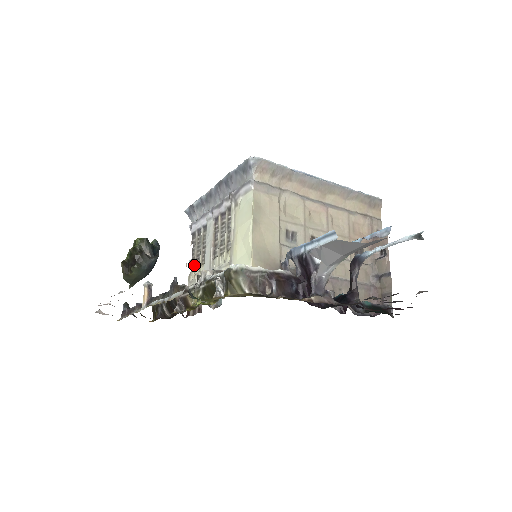
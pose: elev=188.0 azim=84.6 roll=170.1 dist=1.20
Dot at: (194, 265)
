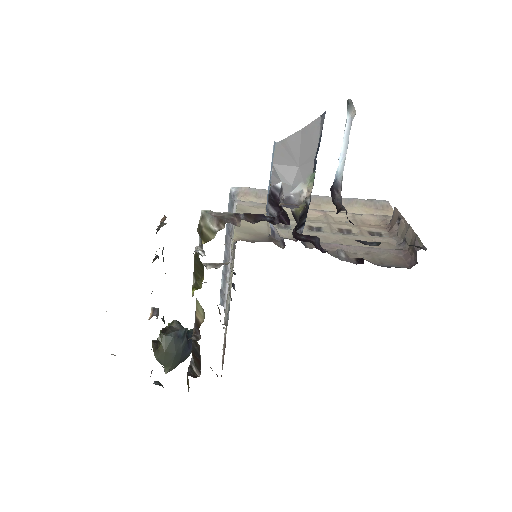
Dot at: occluded
